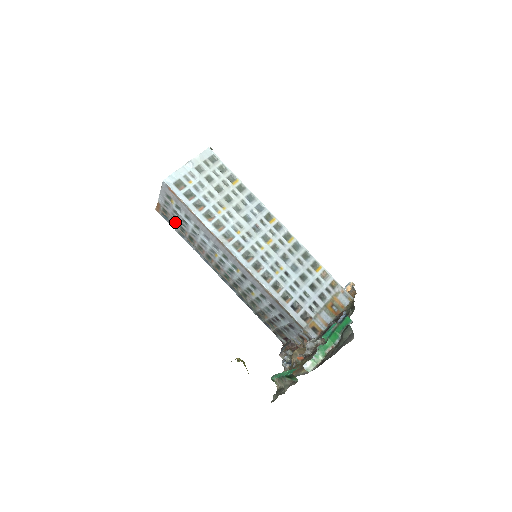
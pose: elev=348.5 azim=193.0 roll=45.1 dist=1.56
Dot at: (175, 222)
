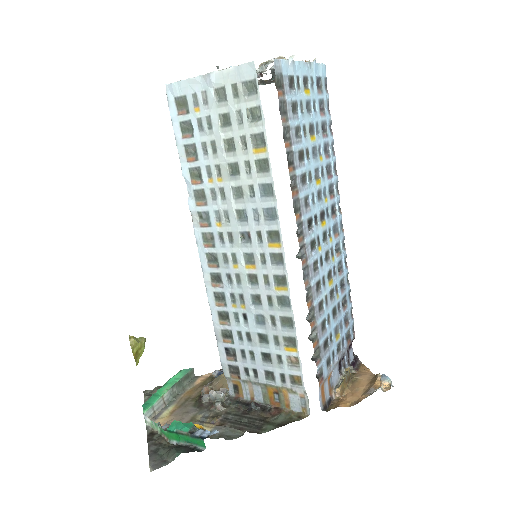
Dot at: occluded
